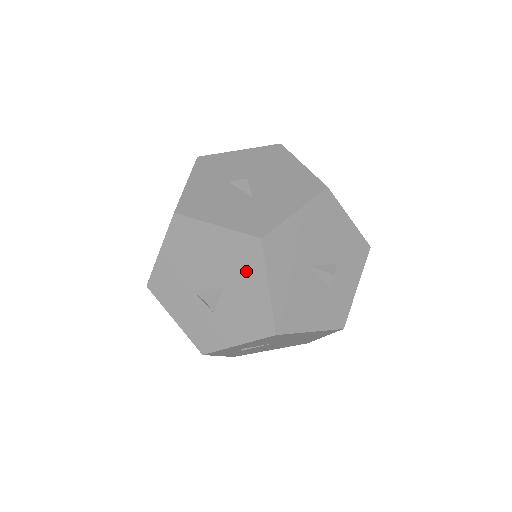
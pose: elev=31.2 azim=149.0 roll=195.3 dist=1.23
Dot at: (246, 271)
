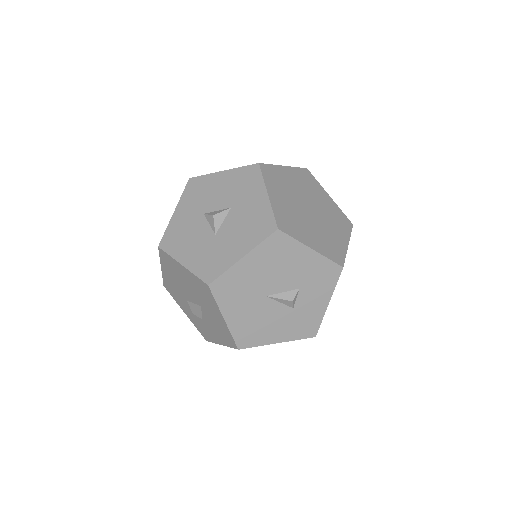
Dot at: (208, 302)
